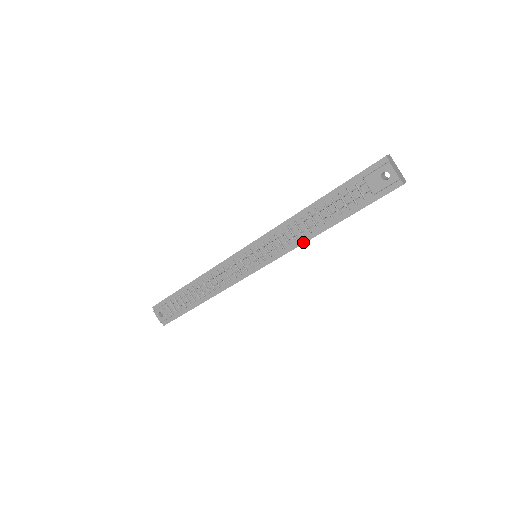
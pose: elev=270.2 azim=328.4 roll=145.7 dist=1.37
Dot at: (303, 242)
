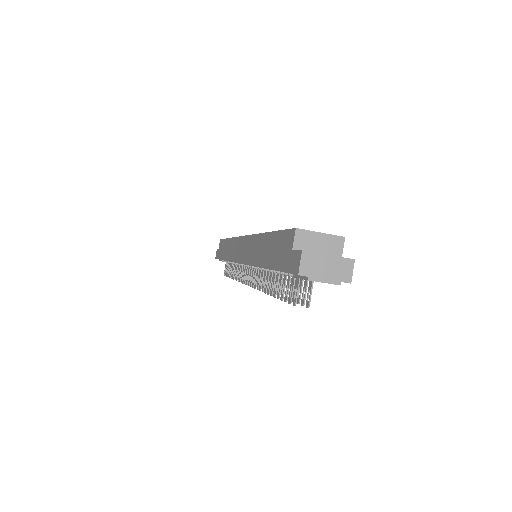
Dot at: occluded
